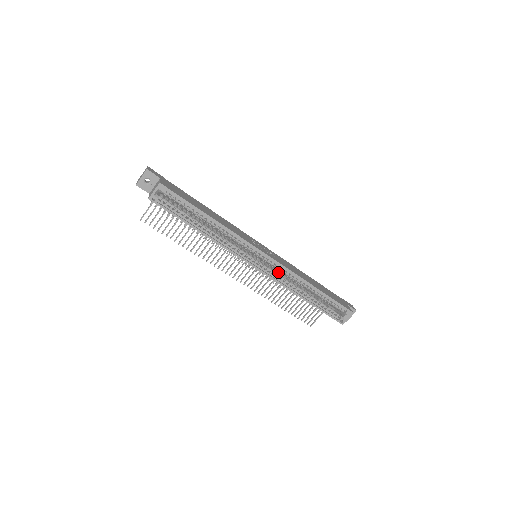
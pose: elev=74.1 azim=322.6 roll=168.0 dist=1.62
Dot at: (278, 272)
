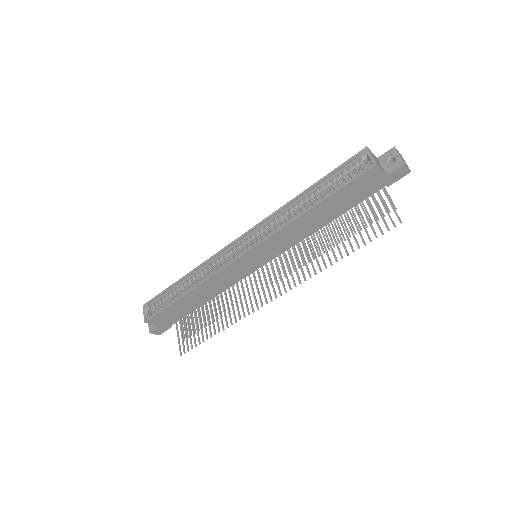
Dot at: occluded
